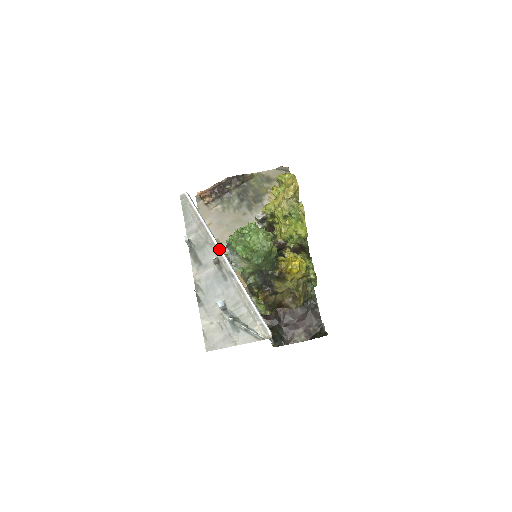
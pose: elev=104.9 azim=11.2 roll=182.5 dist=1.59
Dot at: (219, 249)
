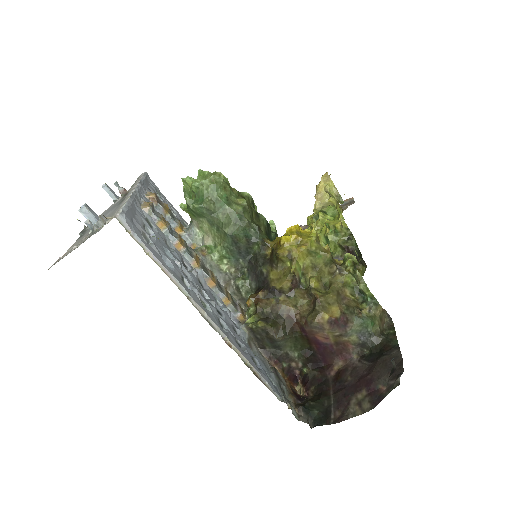
Dot at: (136, 185)
